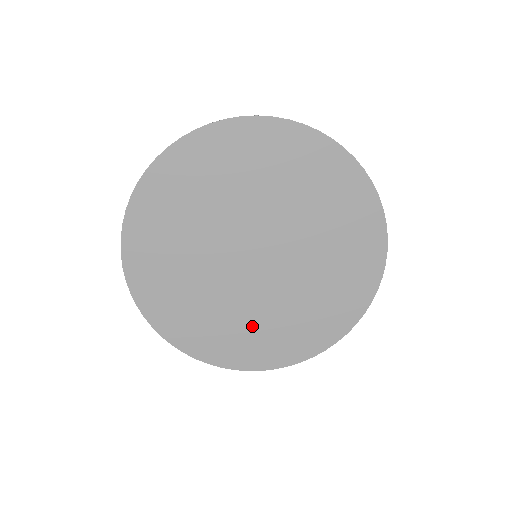
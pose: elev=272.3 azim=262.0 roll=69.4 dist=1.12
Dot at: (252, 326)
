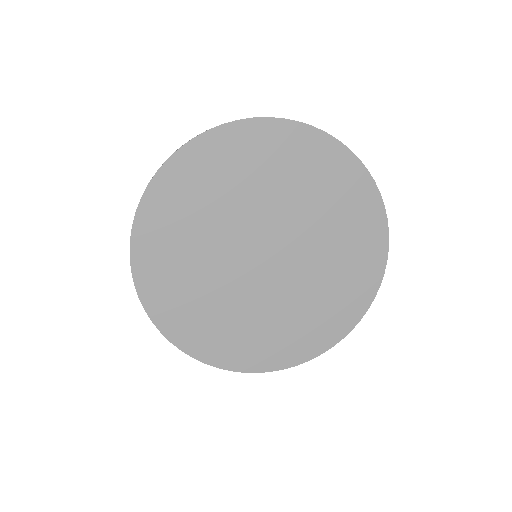
Dot at: (216, 312)
